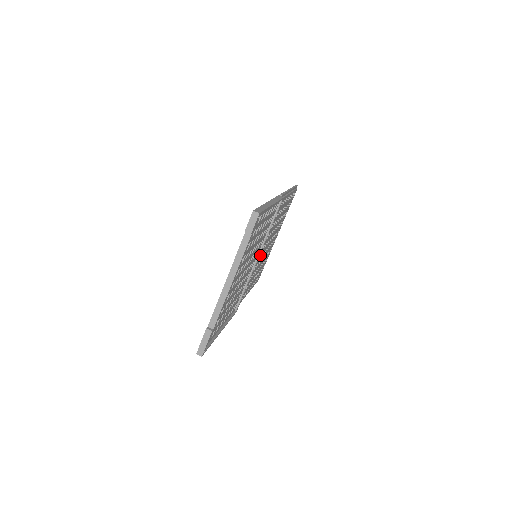
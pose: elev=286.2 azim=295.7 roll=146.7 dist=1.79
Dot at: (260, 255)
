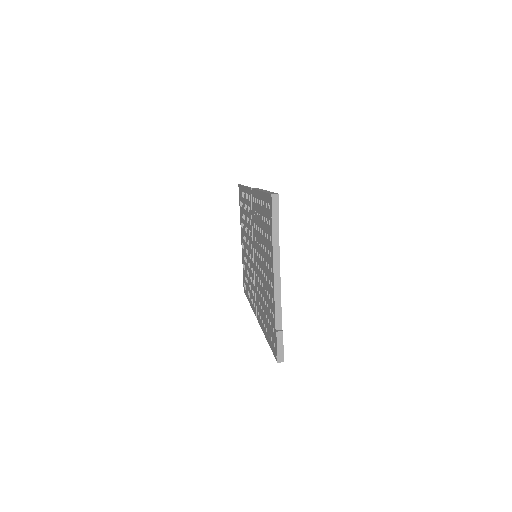
Dot at: occluded
